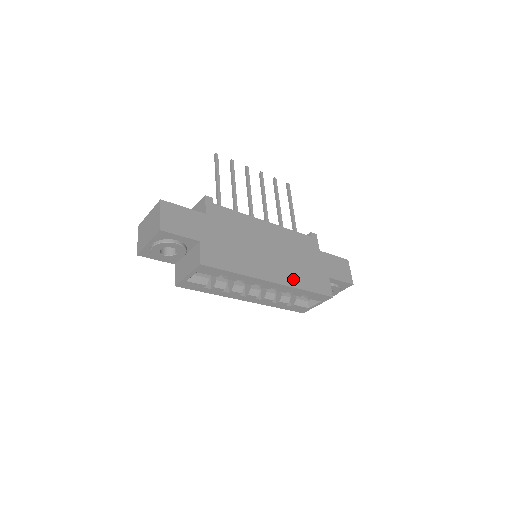
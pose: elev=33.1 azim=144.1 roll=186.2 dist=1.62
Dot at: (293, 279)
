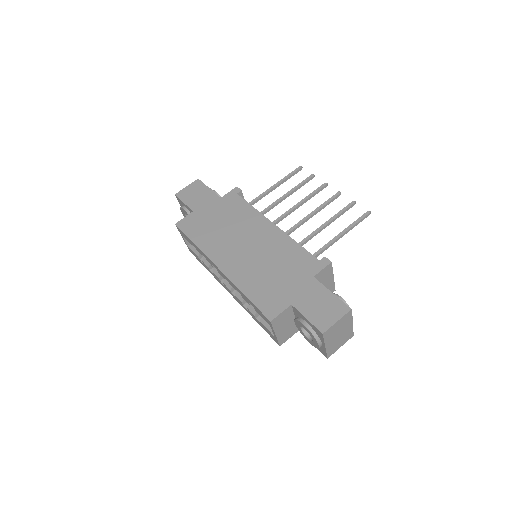
Dot at: (242, 277)
